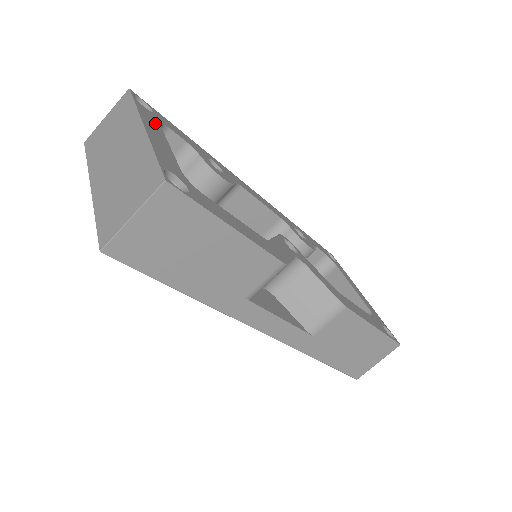
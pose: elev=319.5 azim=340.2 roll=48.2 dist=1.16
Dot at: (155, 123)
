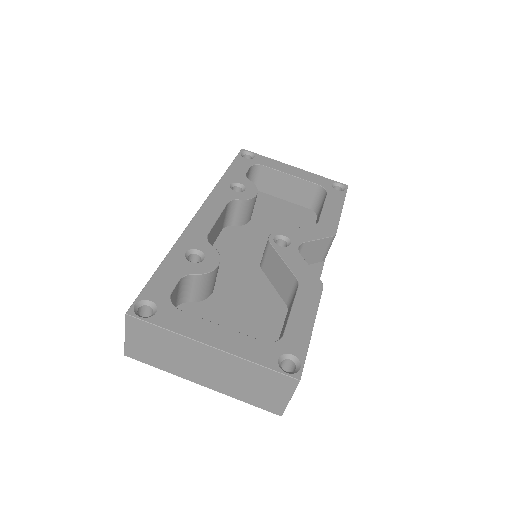
Dot at: (184, 318)
